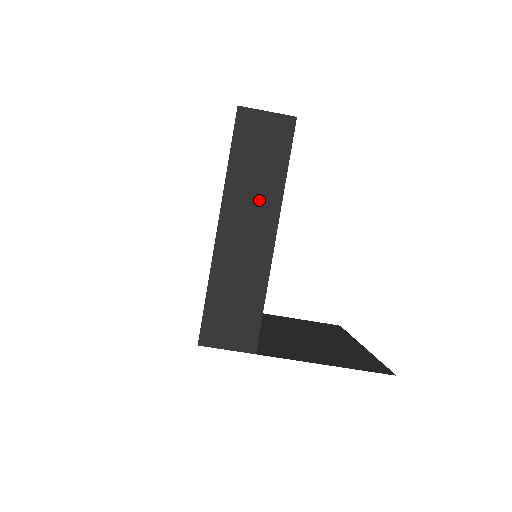
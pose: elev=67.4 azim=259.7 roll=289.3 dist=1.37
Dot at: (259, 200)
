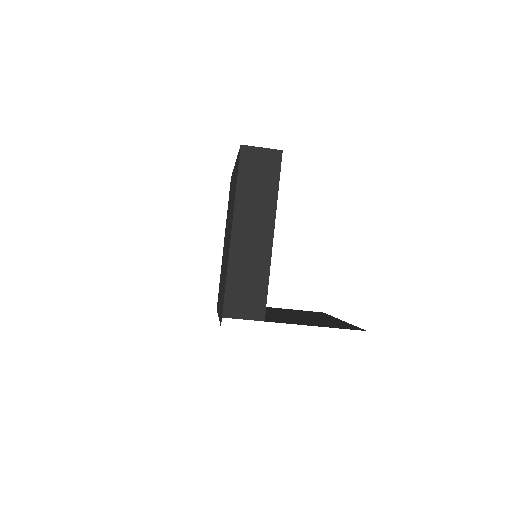
Dot at: (260, 210)
